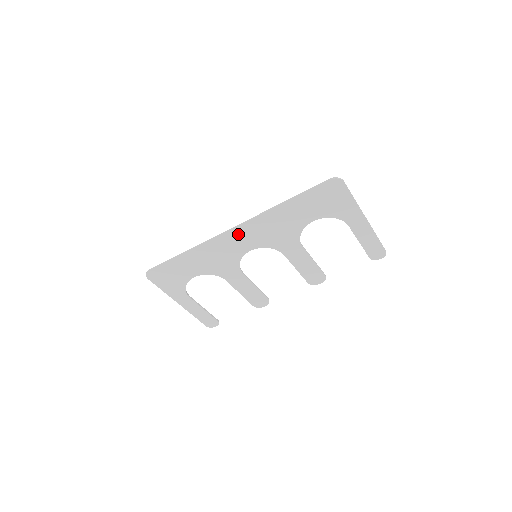
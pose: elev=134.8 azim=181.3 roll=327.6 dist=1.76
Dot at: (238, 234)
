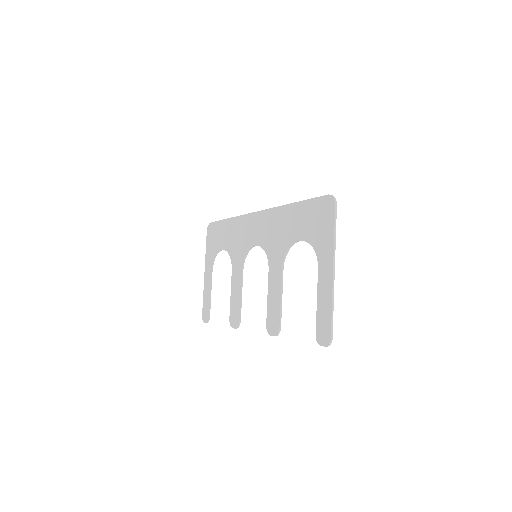
Dot at: (258, 220)
